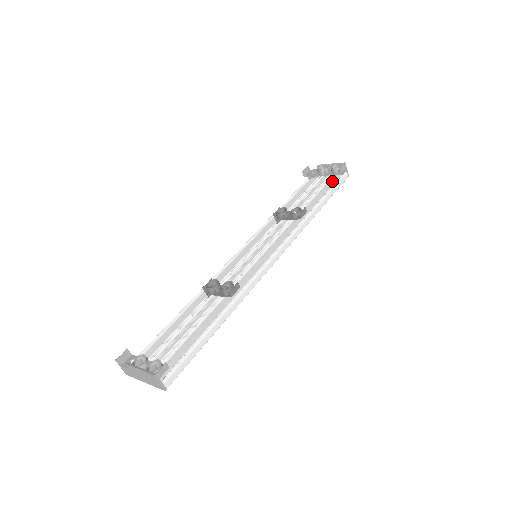
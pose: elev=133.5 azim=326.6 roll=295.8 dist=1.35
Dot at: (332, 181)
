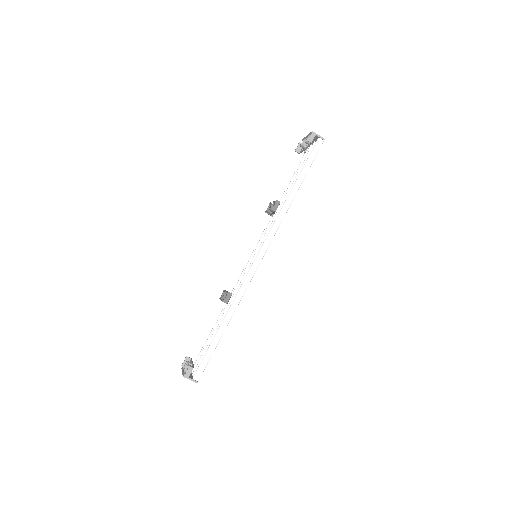
Dot at: occluded
